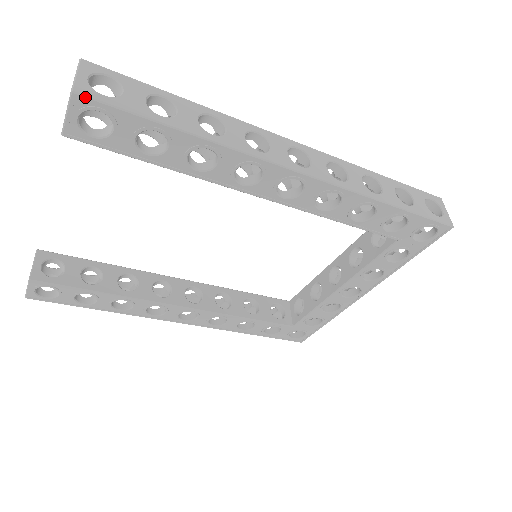
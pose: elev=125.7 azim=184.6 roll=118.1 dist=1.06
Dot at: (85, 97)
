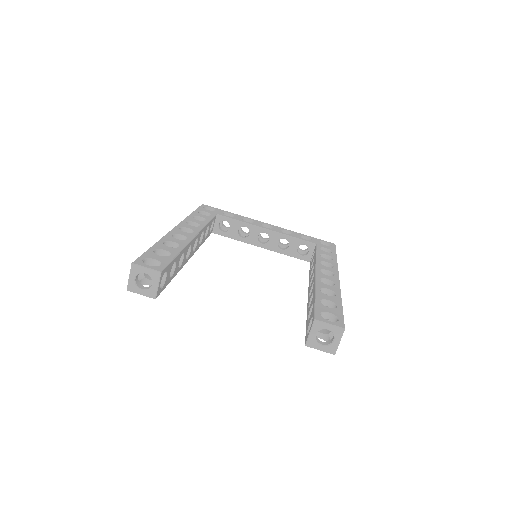
Dot at: occluded
